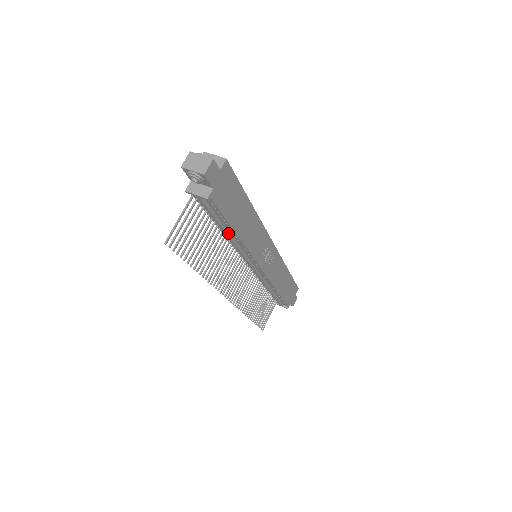
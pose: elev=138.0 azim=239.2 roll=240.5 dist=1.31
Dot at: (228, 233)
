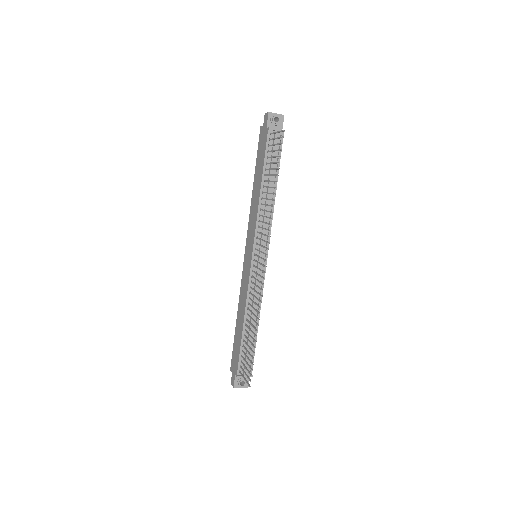
Dot at: (270, 188)
